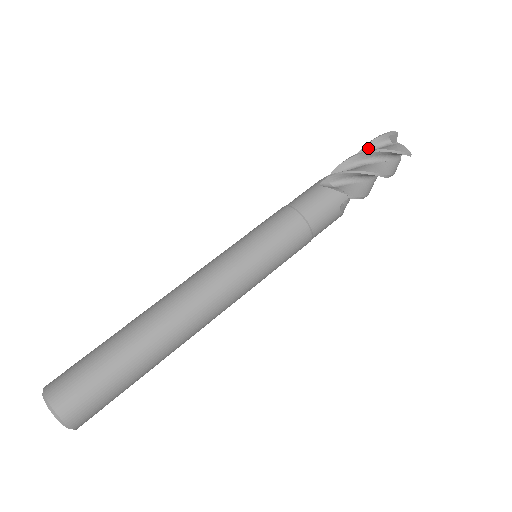
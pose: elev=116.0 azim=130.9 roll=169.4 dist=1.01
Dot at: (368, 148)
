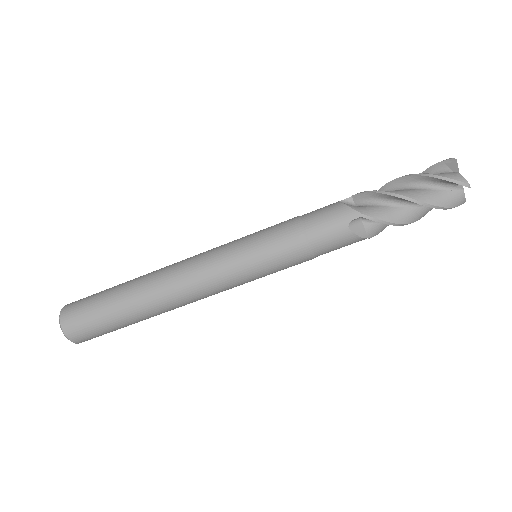
Dot at: (430, 180)
